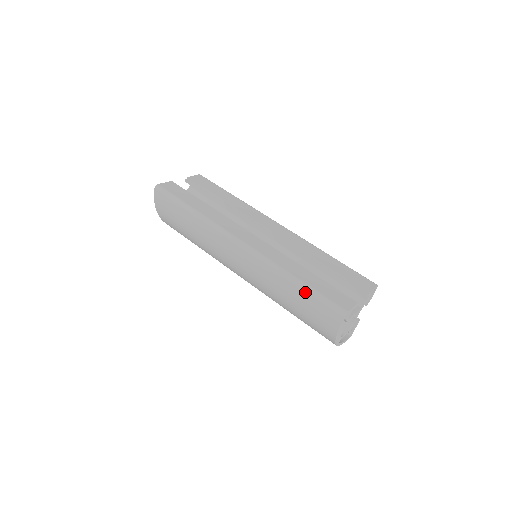
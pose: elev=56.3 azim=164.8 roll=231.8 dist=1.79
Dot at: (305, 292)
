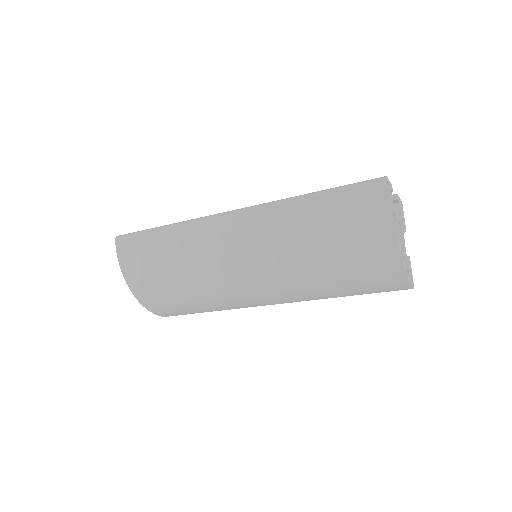
Dot at: (328, 194)
